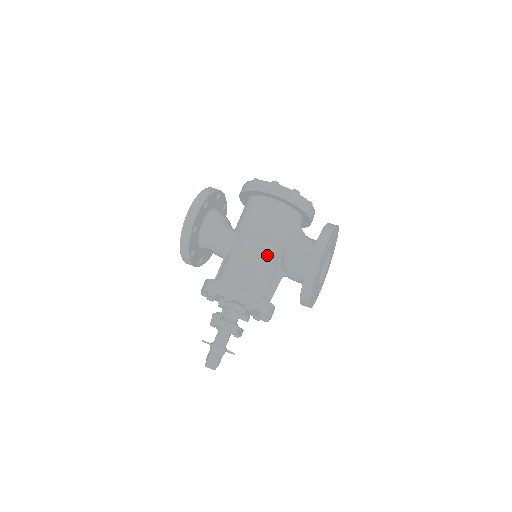
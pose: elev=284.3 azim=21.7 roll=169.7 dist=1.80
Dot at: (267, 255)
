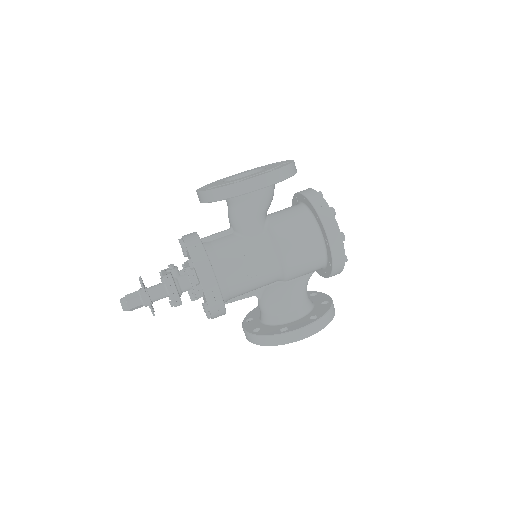
Dot at: (267, 279)
